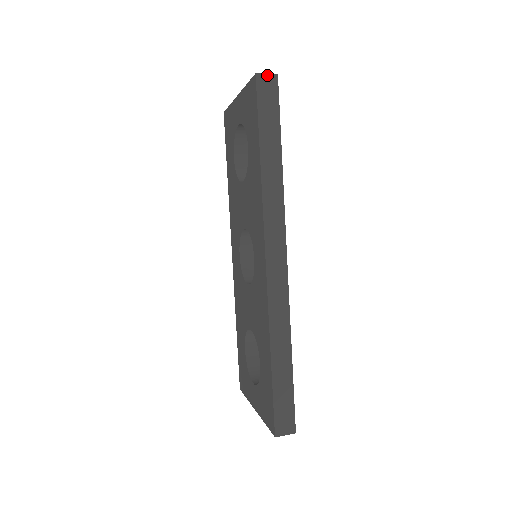
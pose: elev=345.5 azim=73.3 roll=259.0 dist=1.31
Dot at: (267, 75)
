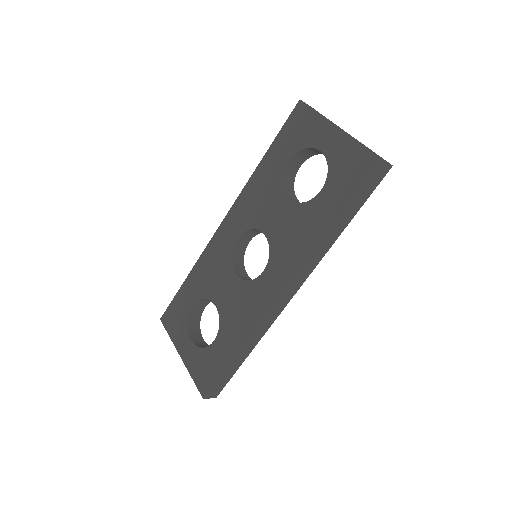
Dot at: (387, 163)
